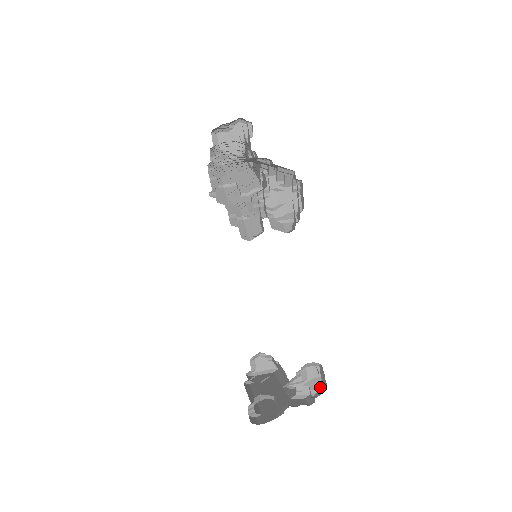
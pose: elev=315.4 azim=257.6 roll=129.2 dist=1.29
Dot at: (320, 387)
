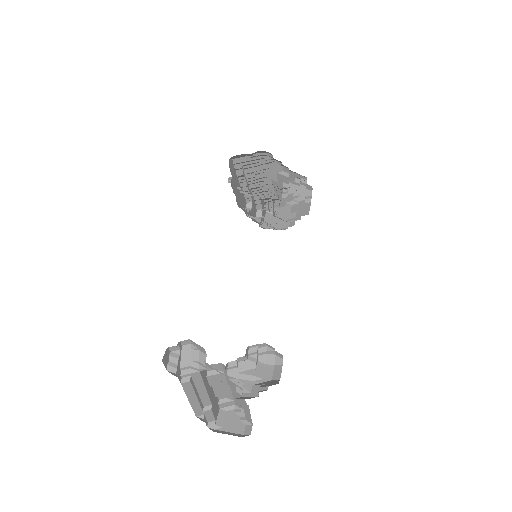
Dot at: (273, 384)
